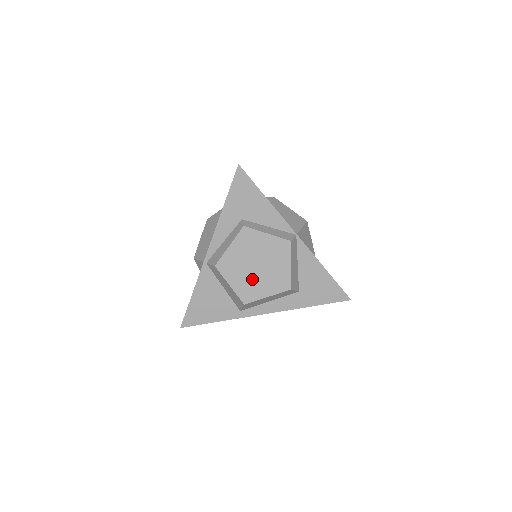
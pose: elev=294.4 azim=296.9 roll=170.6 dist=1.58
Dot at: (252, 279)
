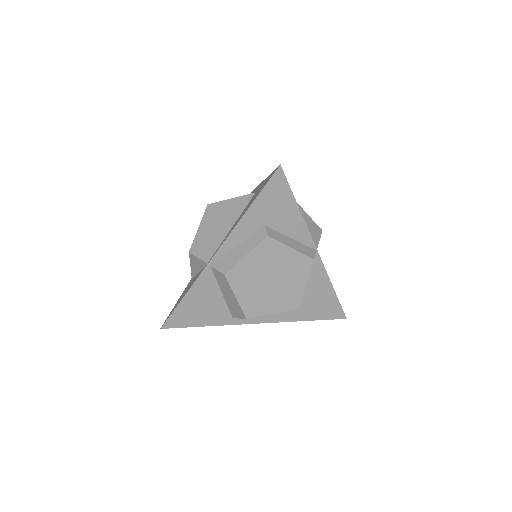
Dot at: (262, 293)
